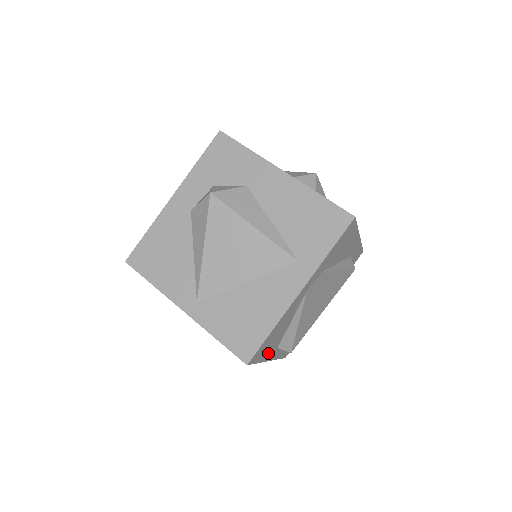
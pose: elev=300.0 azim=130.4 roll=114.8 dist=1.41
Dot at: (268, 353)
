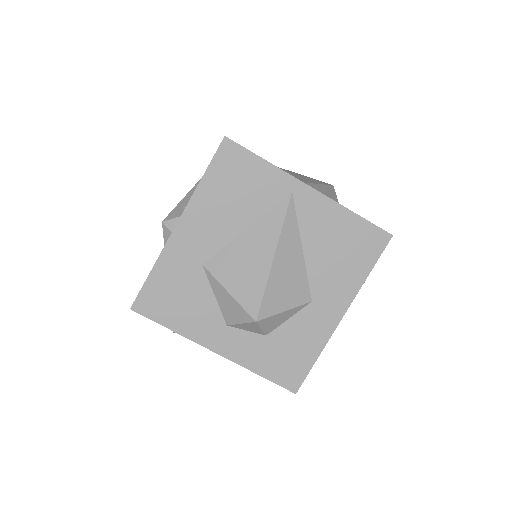
Dot at: occluded
